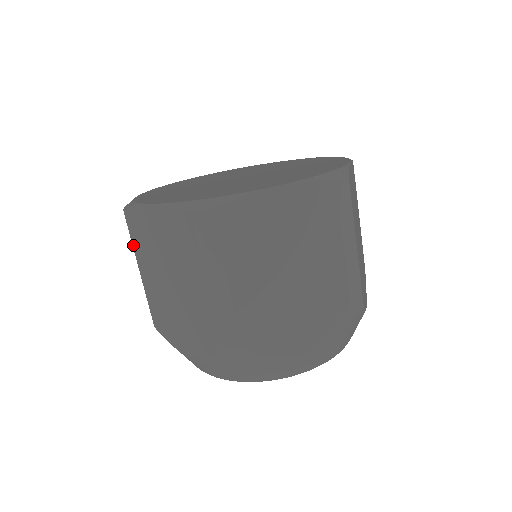
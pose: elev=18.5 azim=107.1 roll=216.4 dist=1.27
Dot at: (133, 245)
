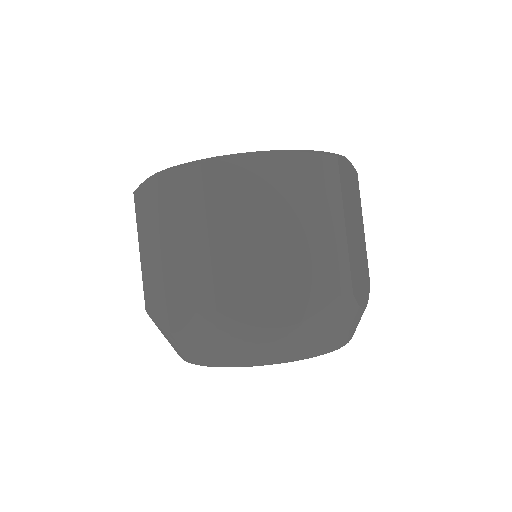
Dot at: (206, 204)
